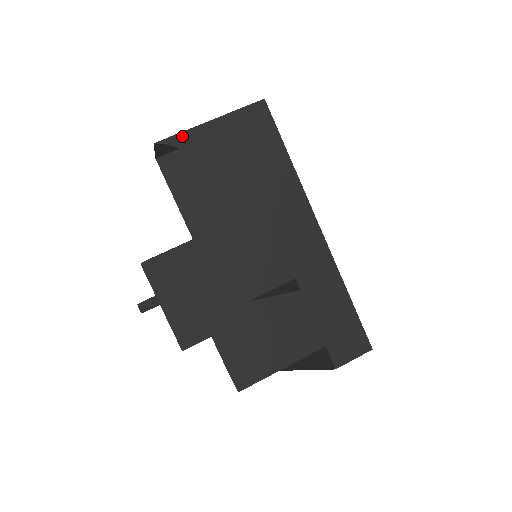
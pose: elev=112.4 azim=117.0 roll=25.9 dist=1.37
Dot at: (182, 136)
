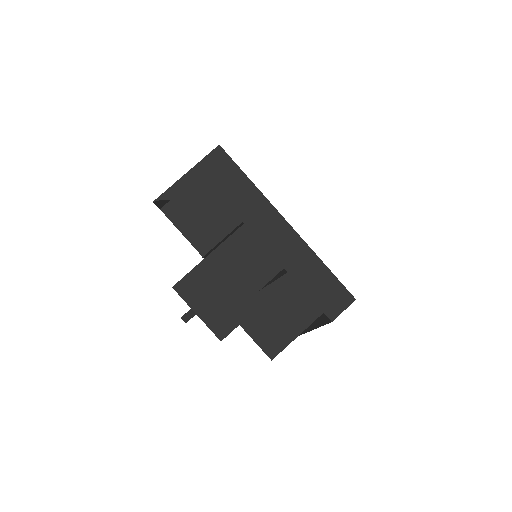
Dot at: (170, 191)
